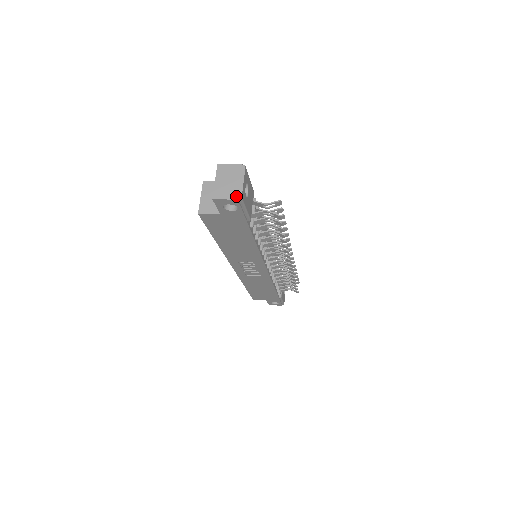
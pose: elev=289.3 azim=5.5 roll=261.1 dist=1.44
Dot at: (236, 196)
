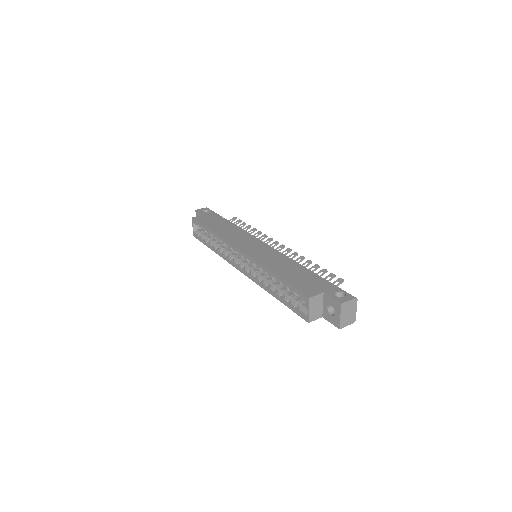
Dot at: (353, 321)
